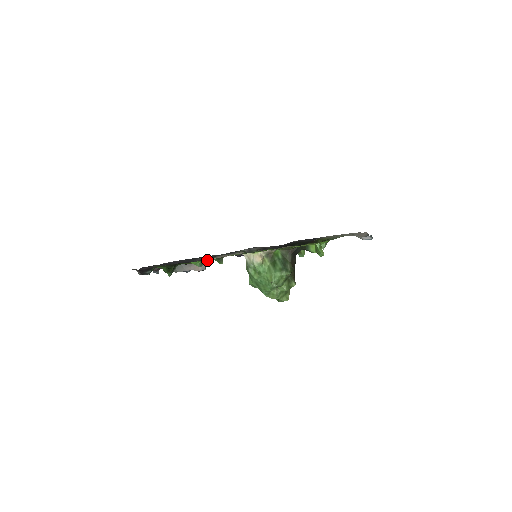
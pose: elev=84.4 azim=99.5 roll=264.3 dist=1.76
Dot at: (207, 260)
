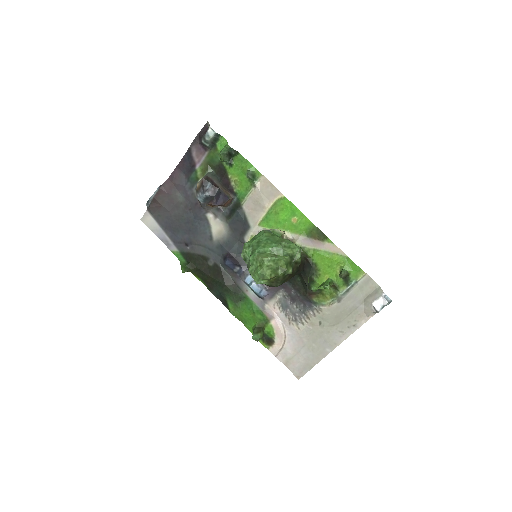
Dot at: (255, 181)
